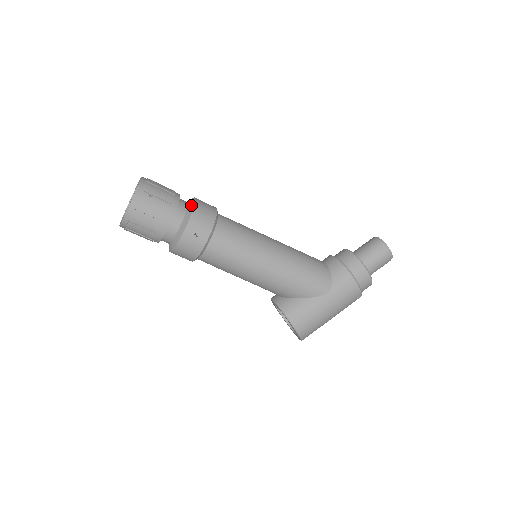
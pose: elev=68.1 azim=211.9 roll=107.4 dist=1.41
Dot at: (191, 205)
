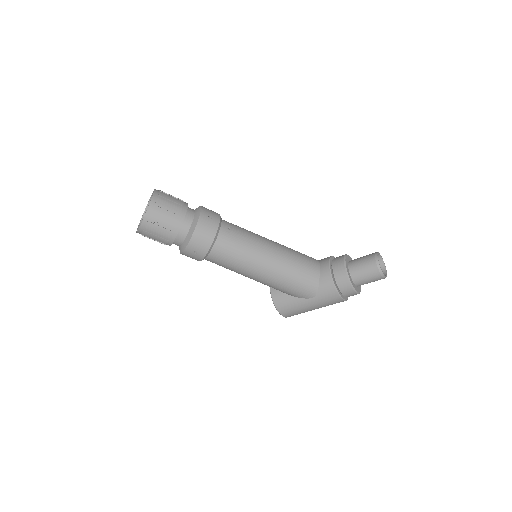
Dot at: (193, 226)
